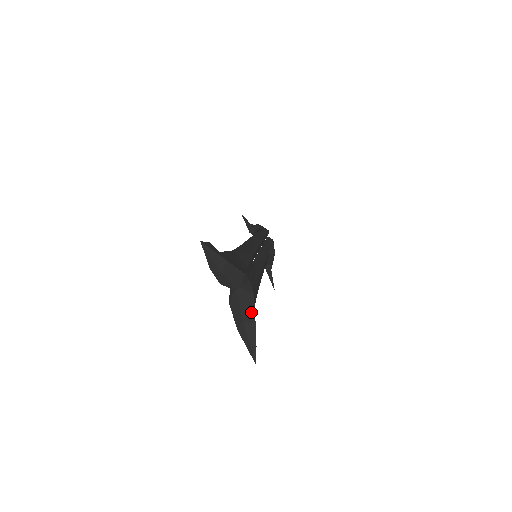
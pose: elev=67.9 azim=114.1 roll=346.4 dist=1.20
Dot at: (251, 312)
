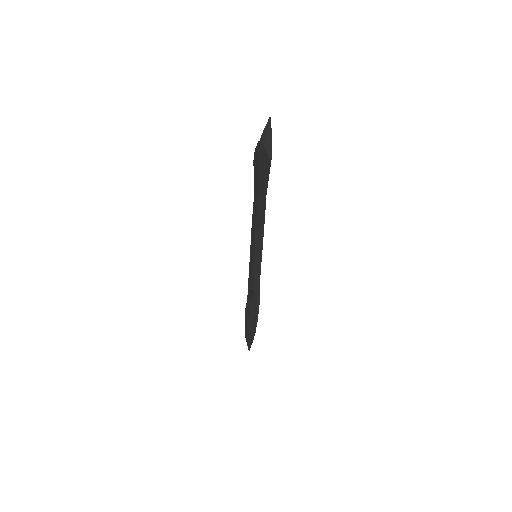
Dot at: (266, 154)
